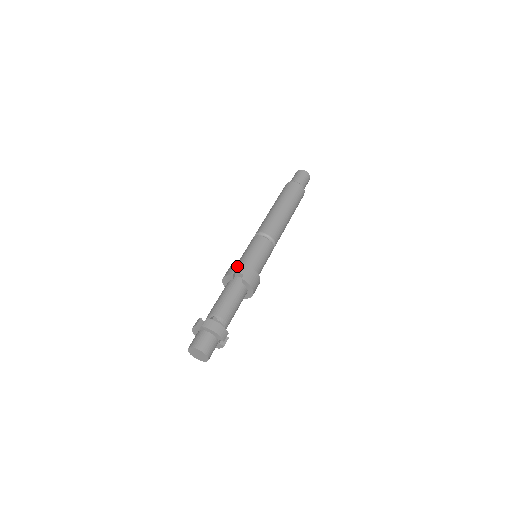
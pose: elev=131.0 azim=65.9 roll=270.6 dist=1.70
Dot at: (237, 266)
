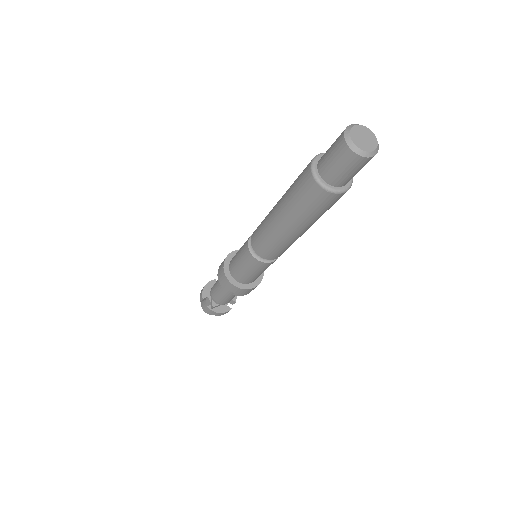
Dot at: (226, 283)
